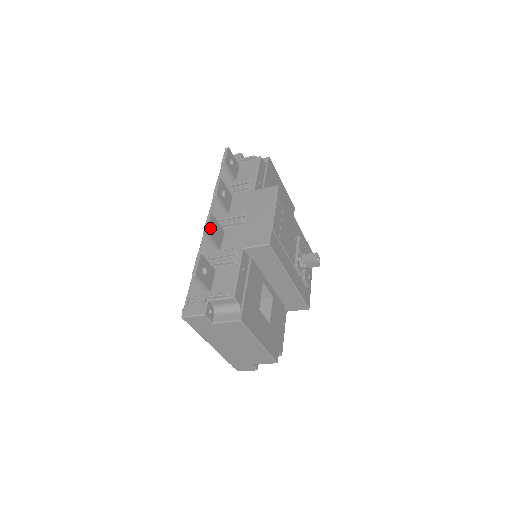
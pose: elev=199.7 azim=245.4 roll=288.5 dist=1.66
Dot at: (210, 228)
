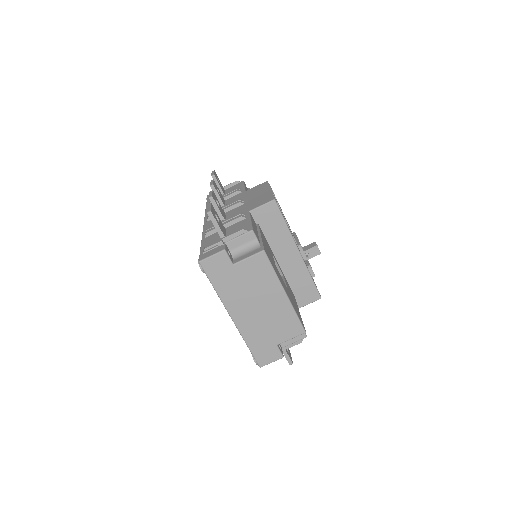
Dot at: (214, 198)
